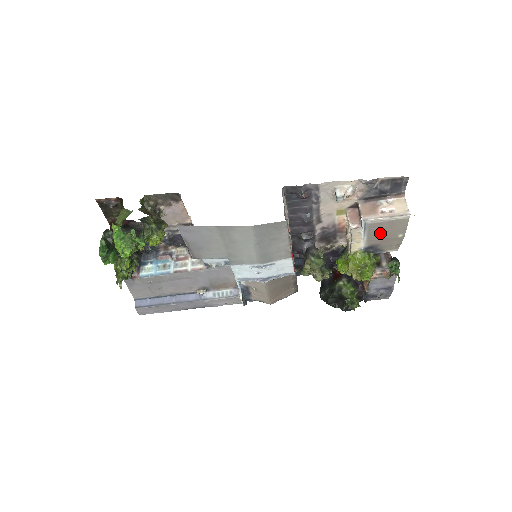
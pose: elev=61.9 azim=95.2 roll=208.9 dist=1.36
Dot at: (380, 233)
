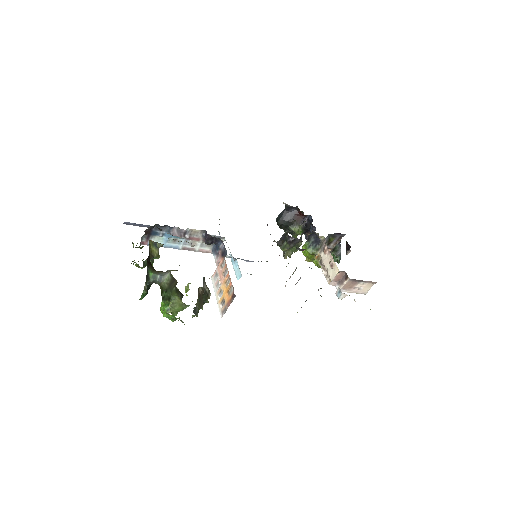
Dot at: occluded
